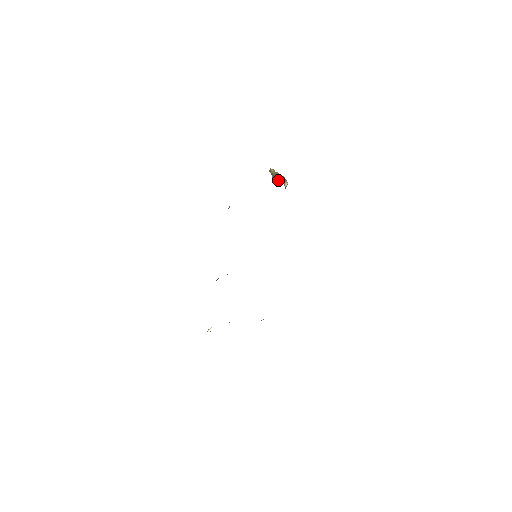
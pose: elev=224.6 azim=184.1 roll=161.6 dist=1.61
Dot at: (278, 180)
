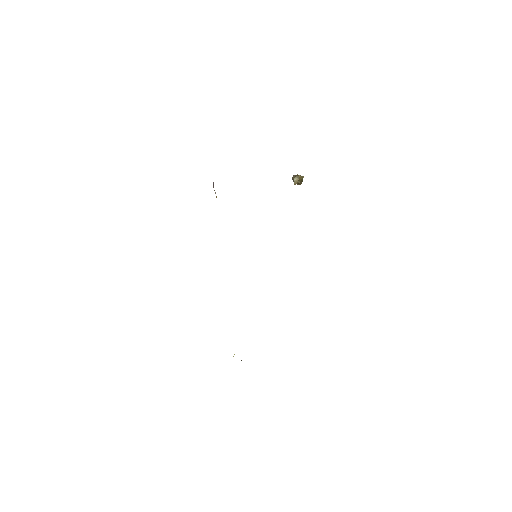
Dot at: occluded
